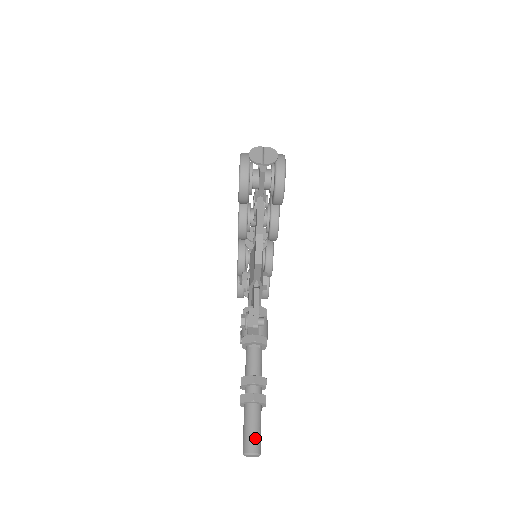
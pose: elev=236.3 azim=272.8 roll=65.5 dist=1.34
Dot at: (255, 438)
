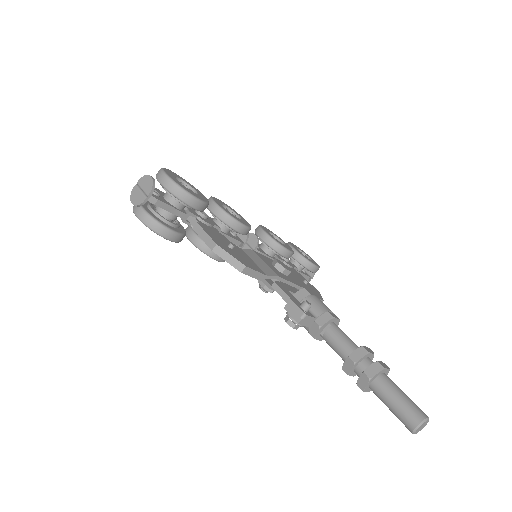
Dot at: (406, 409)
